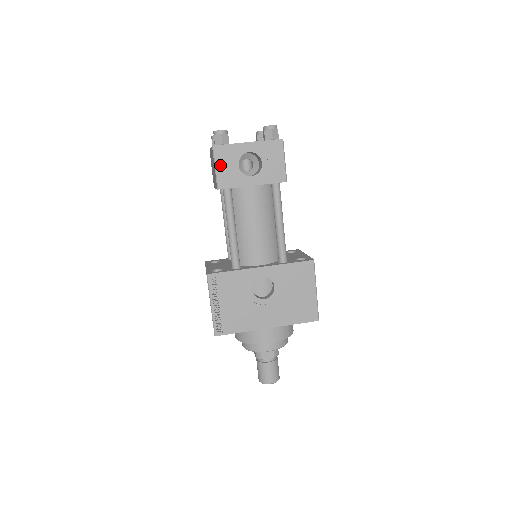
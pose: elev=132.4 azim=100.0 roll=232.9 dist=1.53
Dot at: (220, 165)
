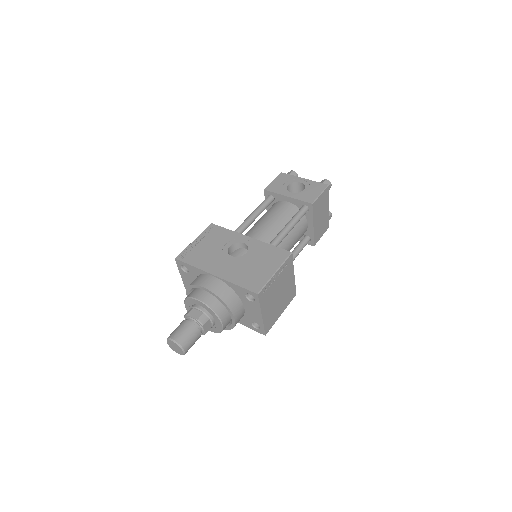
Dot at: (277, 181)
